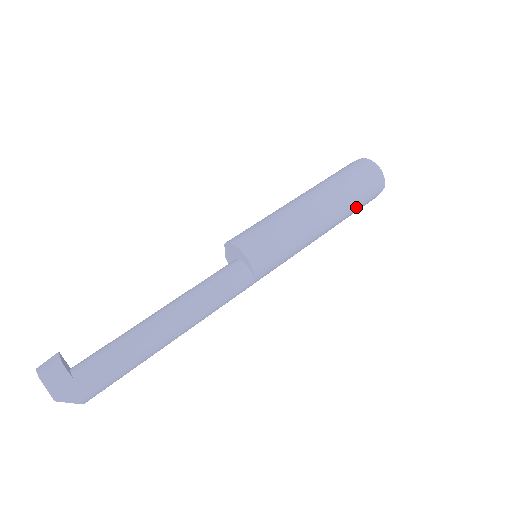
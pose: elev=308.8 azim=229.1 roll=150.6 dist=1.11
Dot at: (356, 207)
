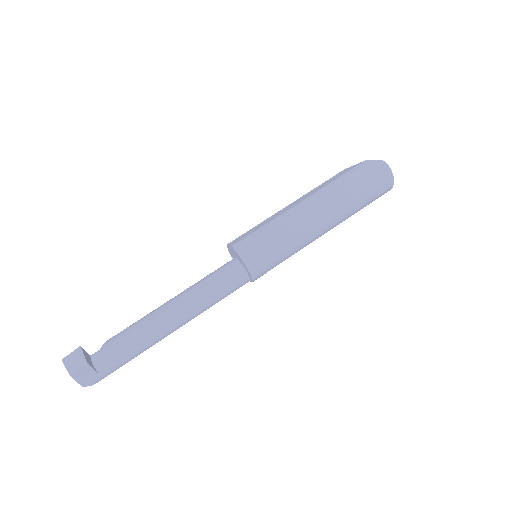
Dot at: (356, 212)
